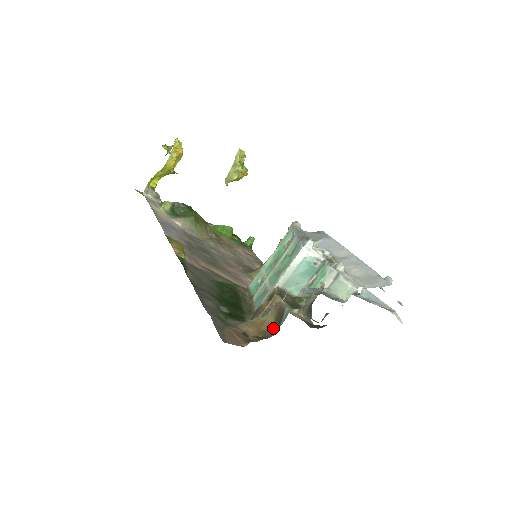
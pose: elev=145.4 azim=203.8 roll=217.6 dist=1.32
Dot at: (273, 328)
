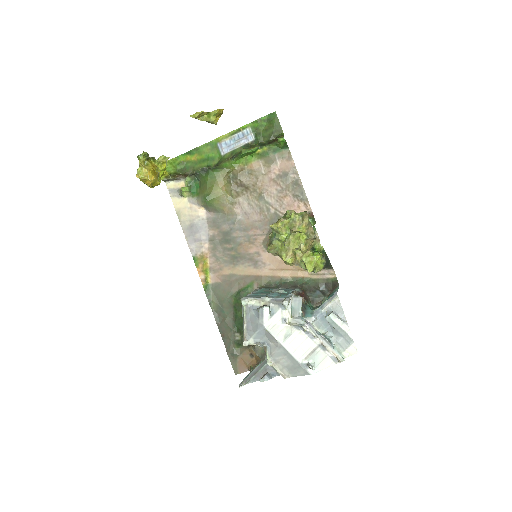
Dot at: occluded
